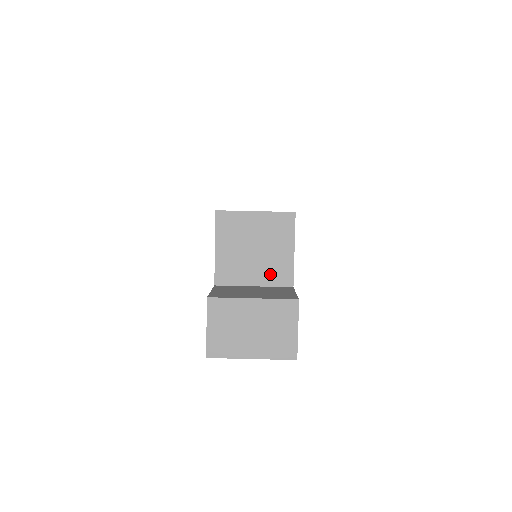
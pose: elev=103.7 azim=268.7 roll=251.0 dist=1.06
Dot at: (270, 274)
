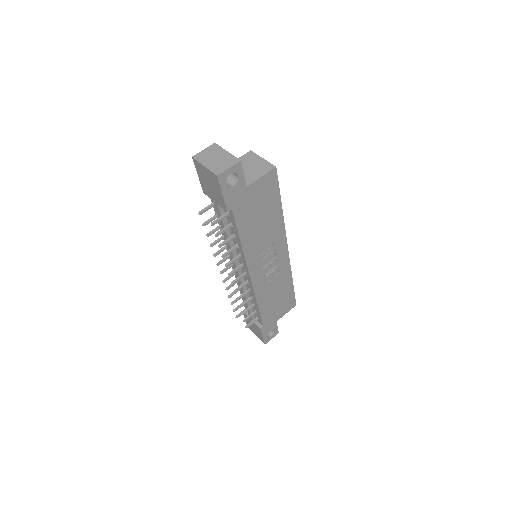
Dot at: occluded
